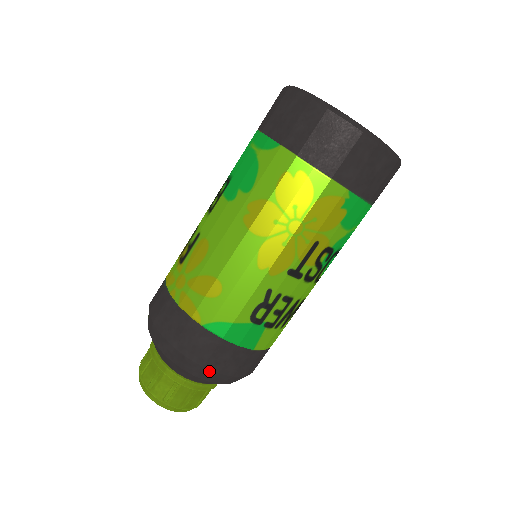
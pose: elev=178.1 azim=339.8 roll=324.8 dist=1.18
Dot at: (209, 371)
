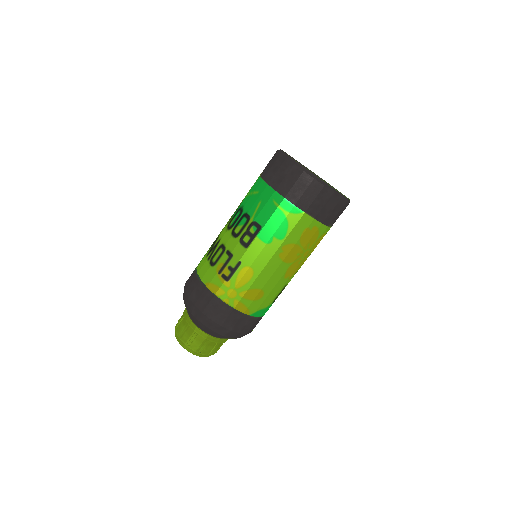
Dot at: occluded
